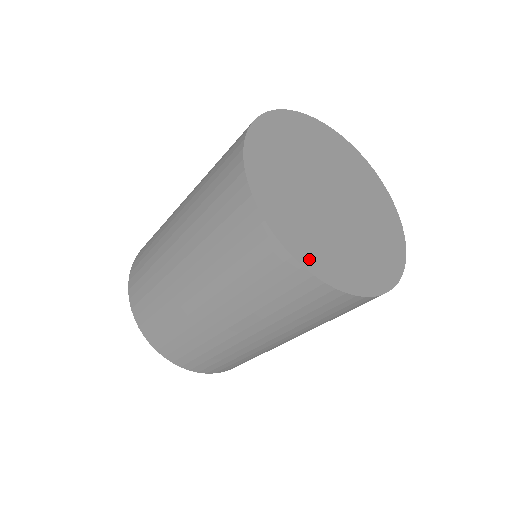
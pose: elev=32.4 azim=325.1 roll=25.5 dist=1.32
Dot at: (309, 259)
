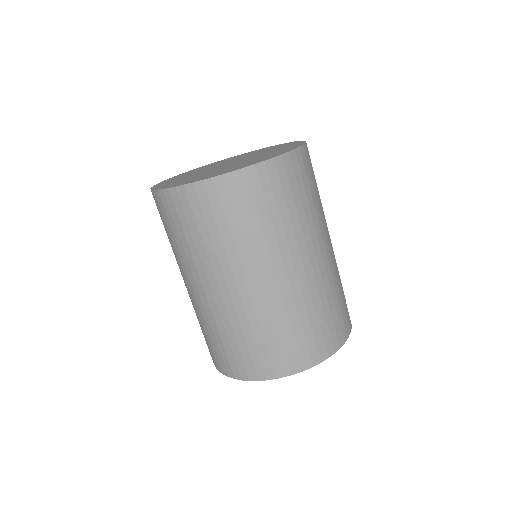
Dot at: (160, 186)
